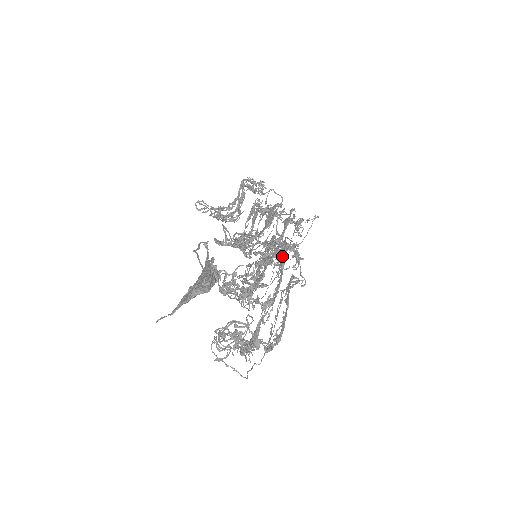
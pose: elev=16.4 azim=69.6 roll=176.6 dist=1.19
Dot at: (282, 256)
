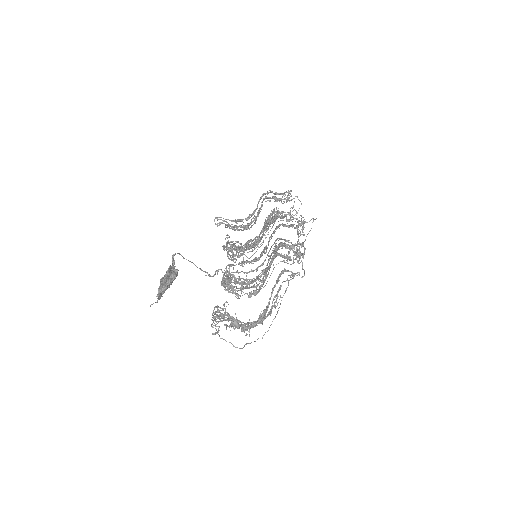
Dot at: occluded
